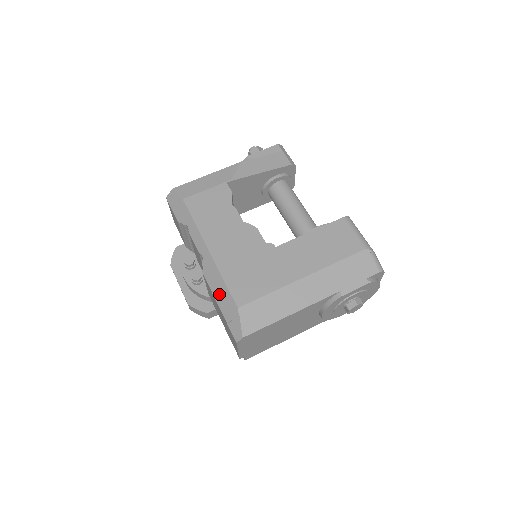
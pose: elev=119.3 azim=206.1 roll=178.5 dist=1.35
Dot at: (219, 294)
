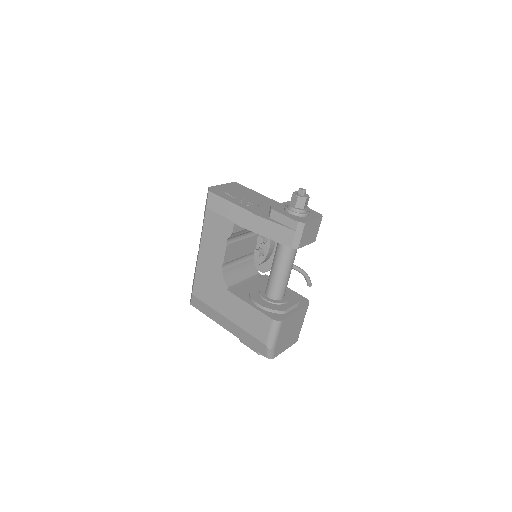
Dot at: (194, 276)
